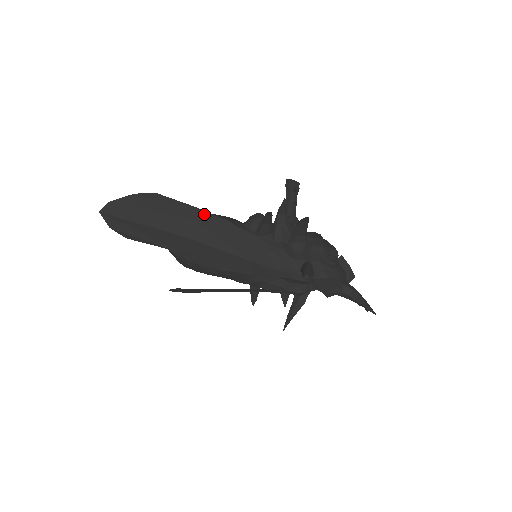
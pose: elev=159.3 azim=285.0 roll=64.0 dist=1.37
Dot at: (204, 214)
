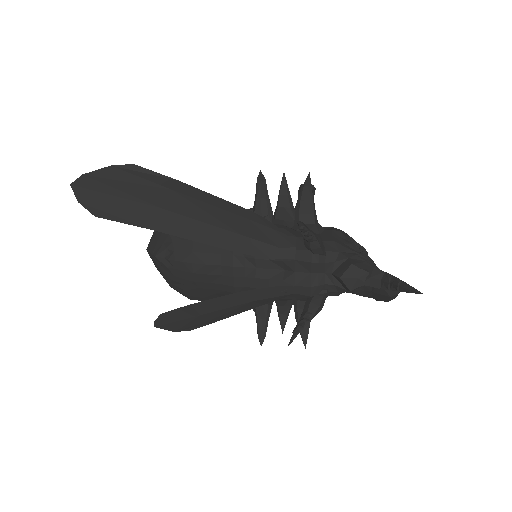
Dot at: (186, 186)
